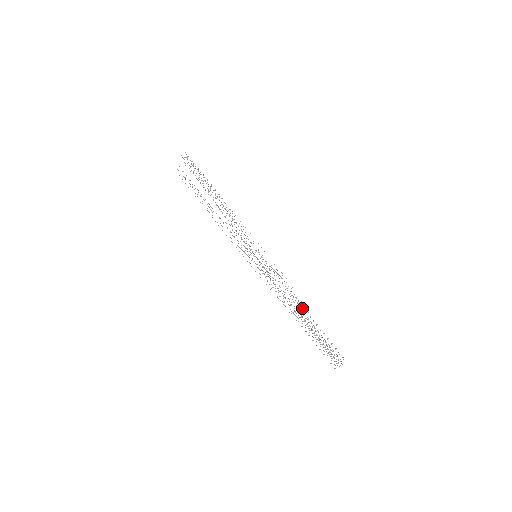
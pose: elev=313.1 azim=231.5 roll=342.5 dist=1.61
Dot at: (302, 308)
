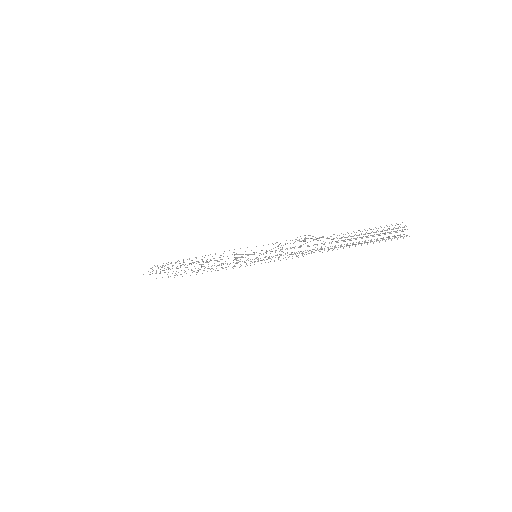
Dot at: (326, 238)
